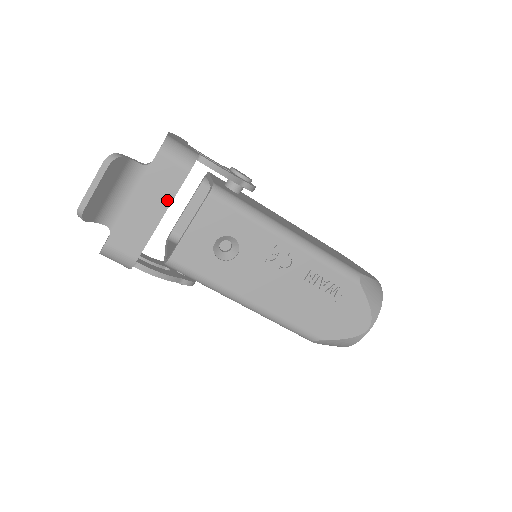
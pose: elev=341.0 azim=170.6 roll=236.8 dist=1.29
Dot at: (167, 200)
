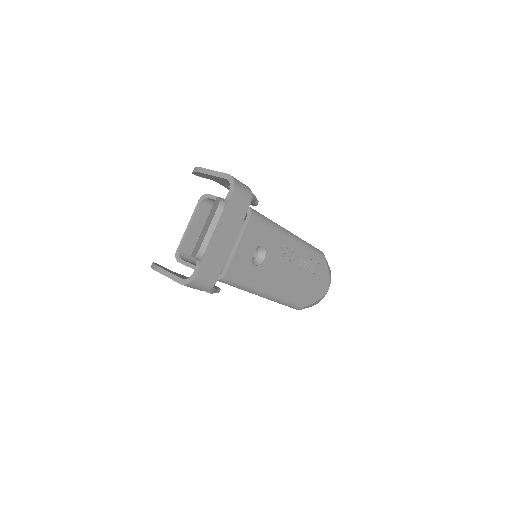
Dot at: (237, 227)
